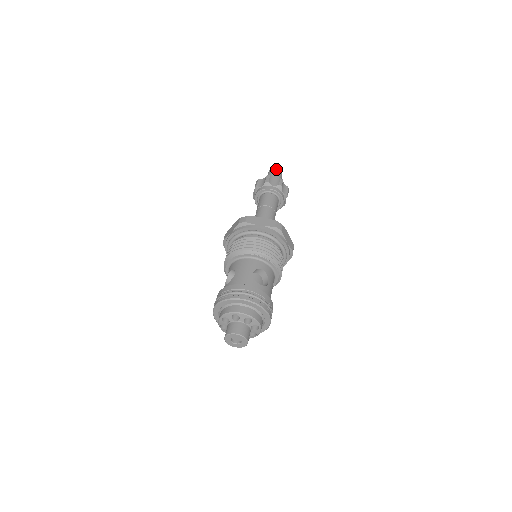
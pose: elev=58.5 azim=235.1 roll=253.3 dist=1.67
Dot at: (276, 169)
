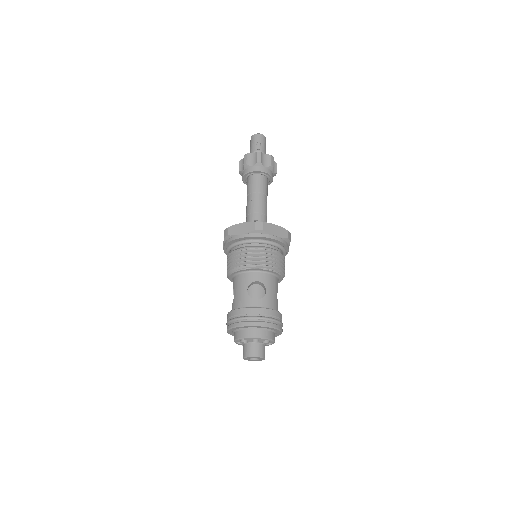
Dot at: (255, 136)
